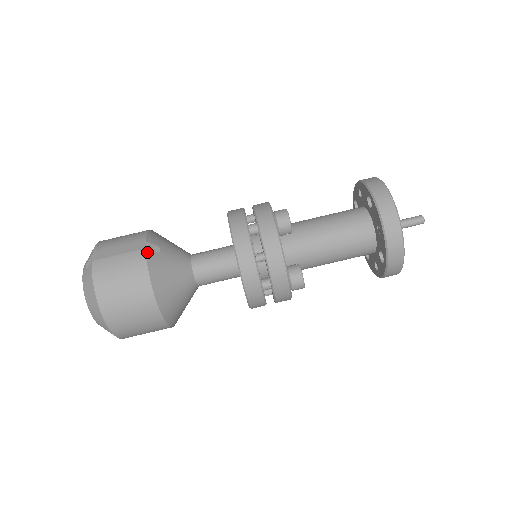
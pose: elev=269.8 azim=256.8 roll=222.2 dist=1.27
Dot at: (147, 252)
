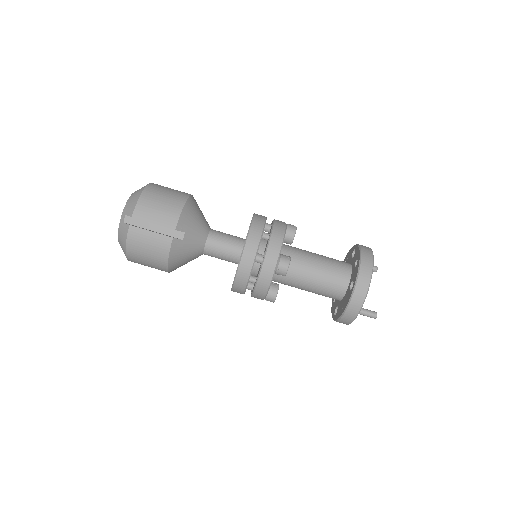
Dot at: (173, 241)
